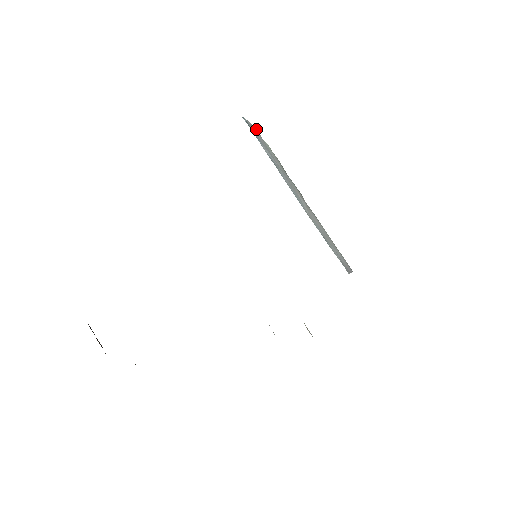
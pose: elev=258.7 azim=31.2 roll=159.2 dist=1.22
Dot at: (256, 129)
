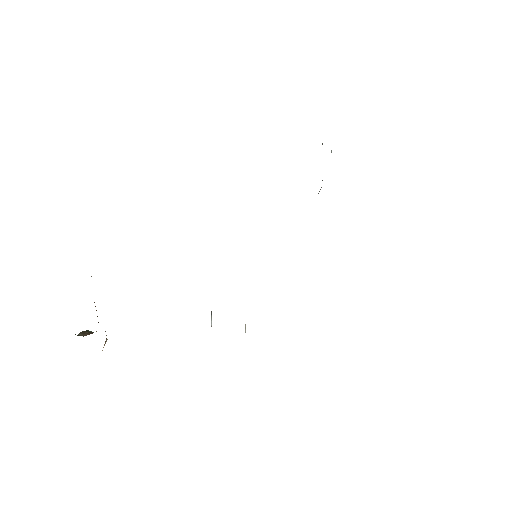
Dot at: occluded
